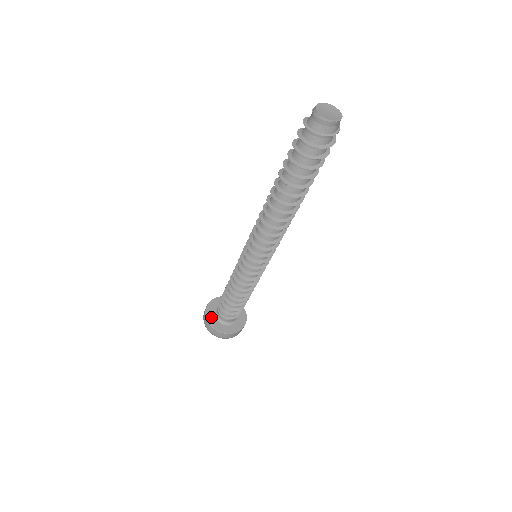
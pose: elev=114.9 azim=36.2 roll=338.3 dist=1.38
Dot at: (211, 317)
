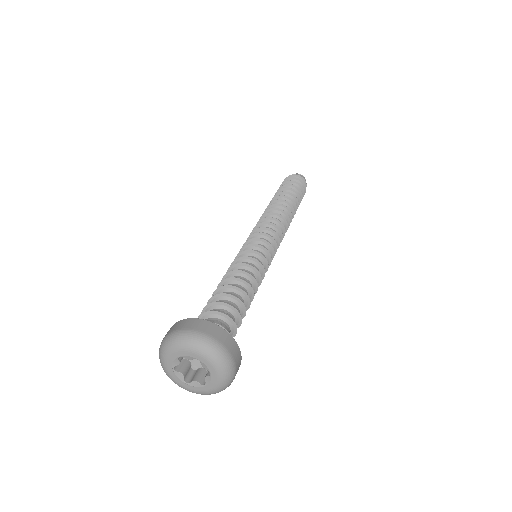
Dot at: occluded
